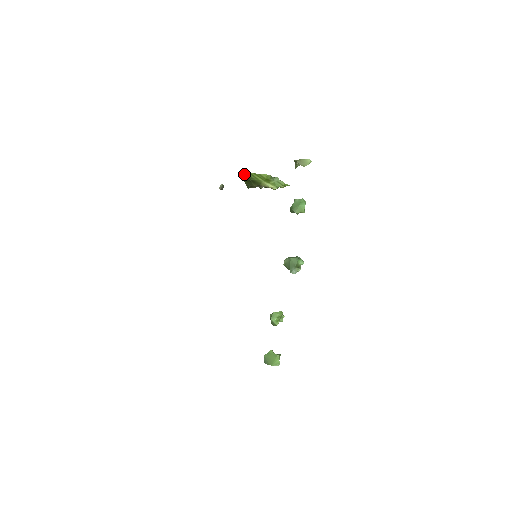
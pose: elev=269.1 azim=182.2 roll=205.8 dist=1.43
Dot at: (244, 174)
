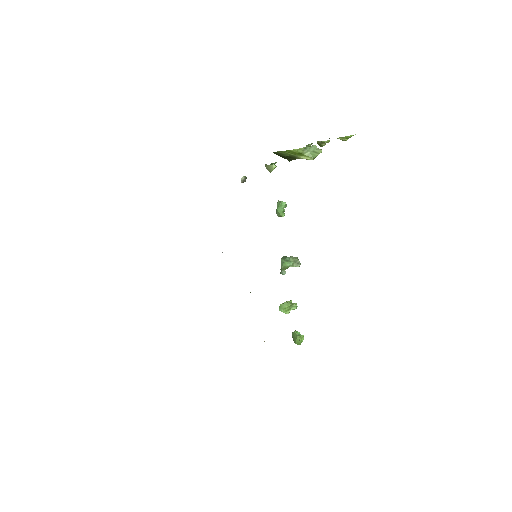
Dot at: (276, 152)
